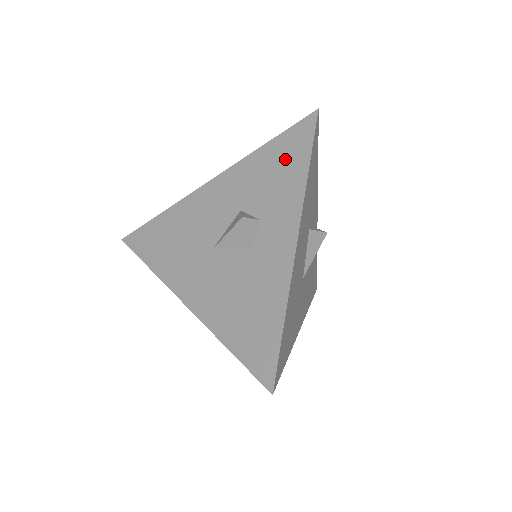
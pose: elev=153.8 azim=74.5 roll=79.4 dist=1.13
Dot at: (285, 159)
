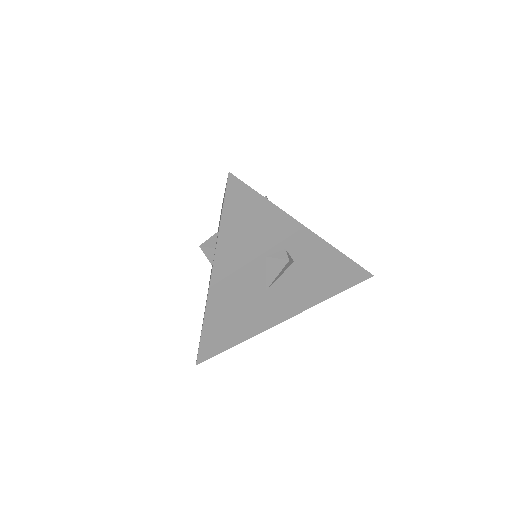
Dot at: (222, 207)
